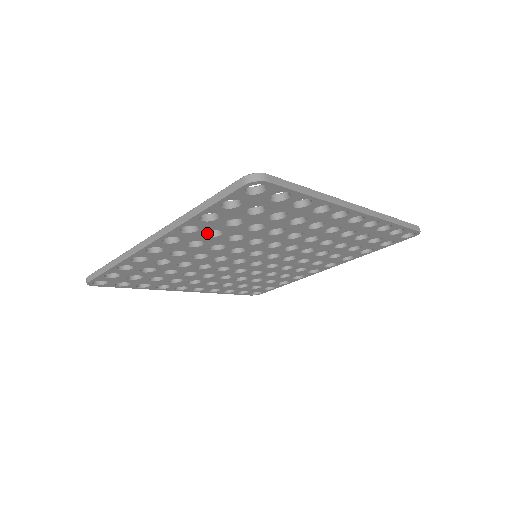
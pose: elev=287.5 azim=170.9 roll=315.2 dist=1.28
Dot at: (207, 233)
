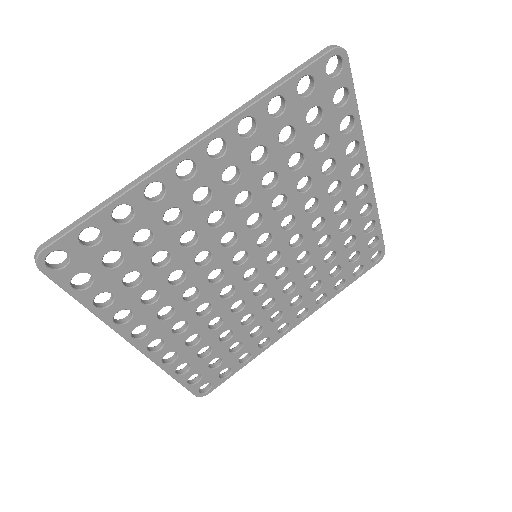
Dot at: (249, 158)
